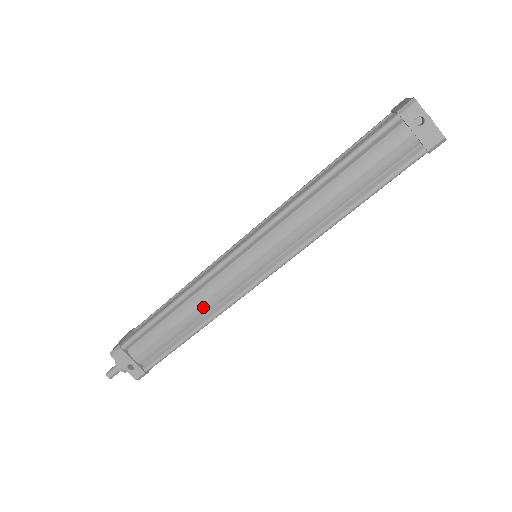
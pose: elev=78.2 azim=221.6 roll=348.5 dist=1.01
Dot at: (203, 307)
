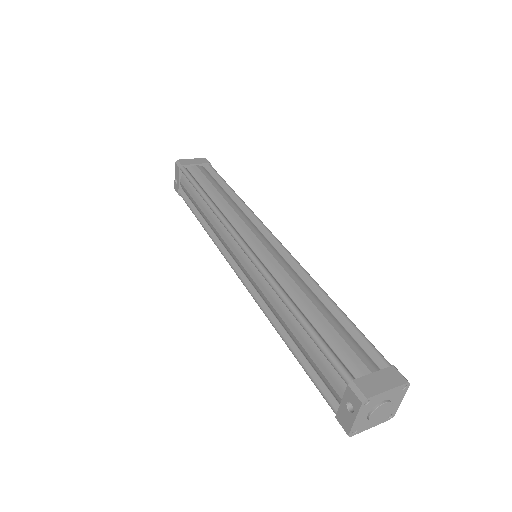
Dot at: (211, 225)
